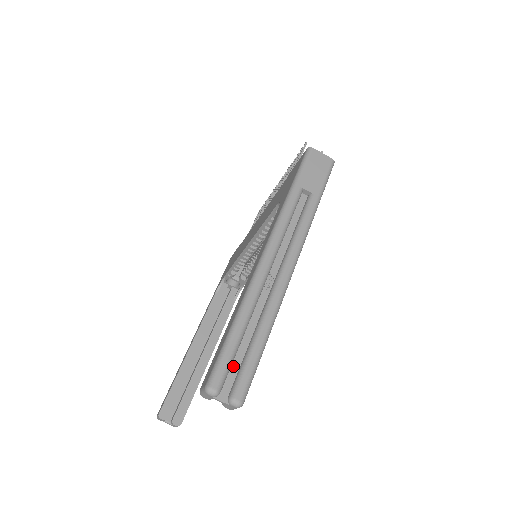
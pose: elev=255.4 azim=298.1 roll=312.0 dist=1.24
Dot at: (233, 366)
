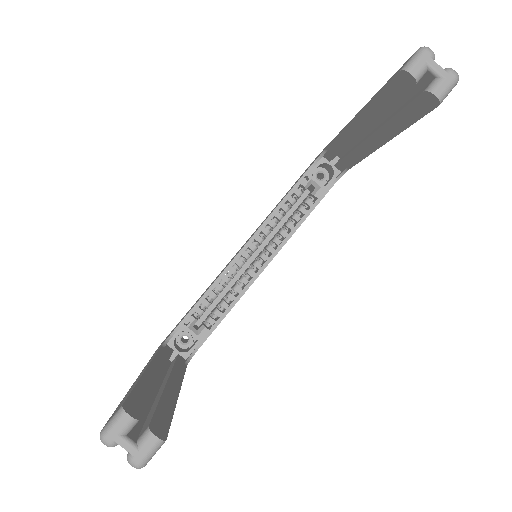
Dot at: occluded
